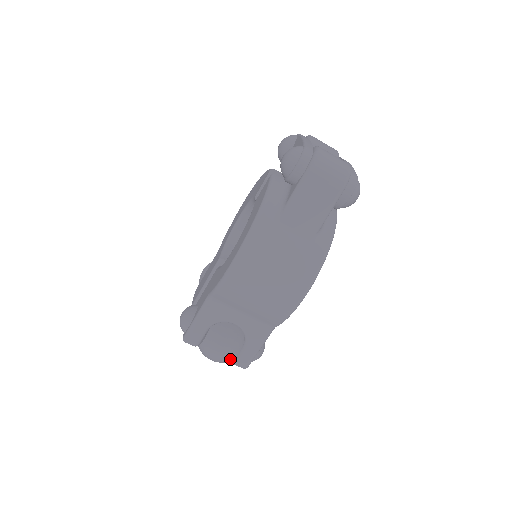
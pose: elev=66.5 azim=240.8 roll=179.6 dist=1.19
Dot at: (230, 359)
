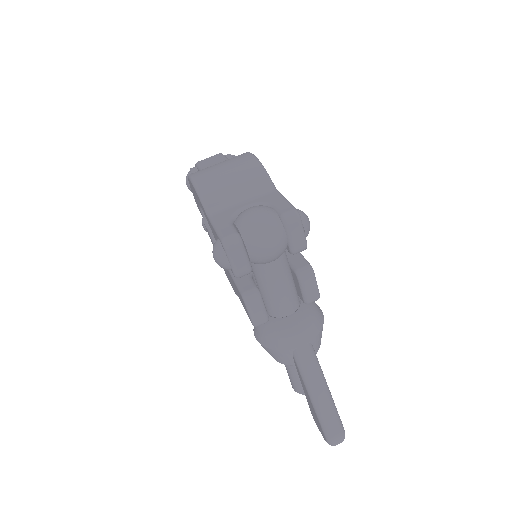
Dot at: (271, 213)
